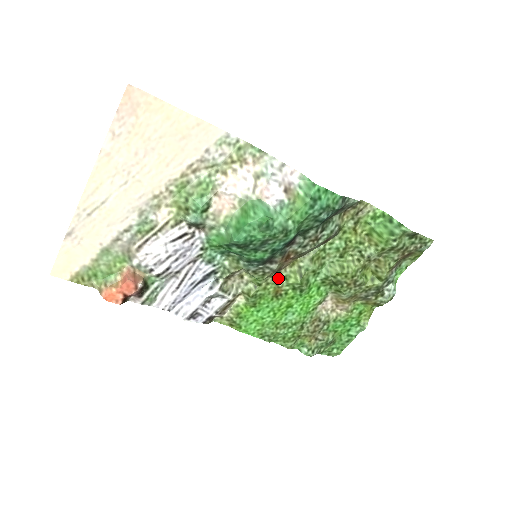
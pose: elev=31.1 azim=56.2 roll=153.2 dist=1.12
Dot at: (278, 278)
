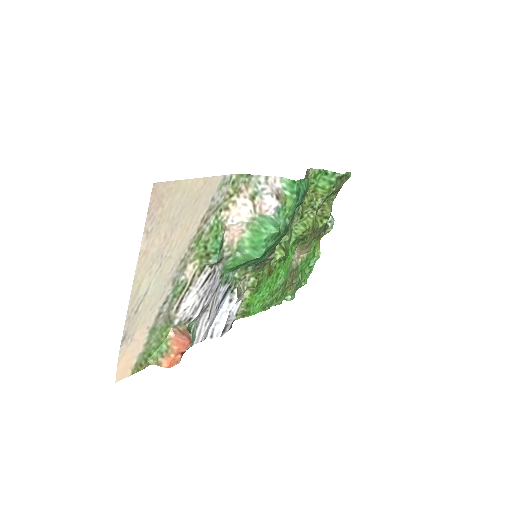
Dot at: occluded
